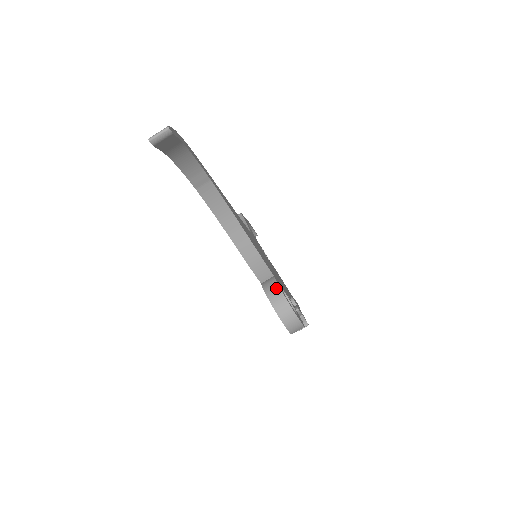
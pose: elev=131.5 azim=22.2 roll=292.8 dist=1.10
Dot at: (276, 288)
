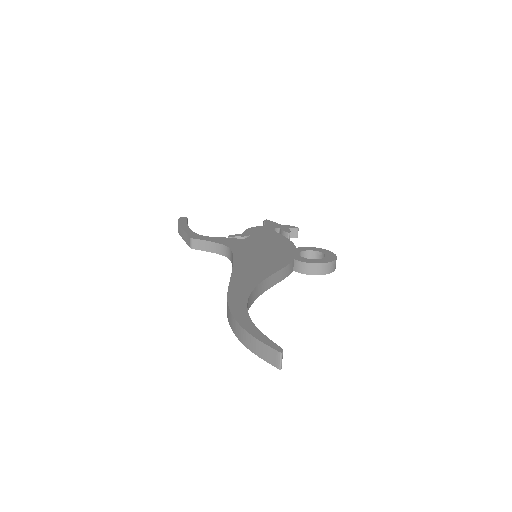
Dot at: (310, 266)
